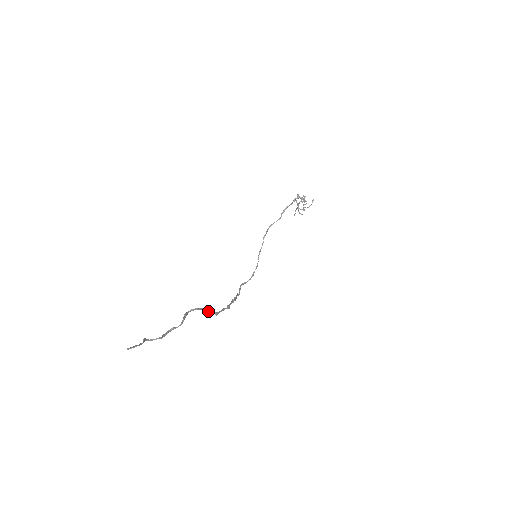
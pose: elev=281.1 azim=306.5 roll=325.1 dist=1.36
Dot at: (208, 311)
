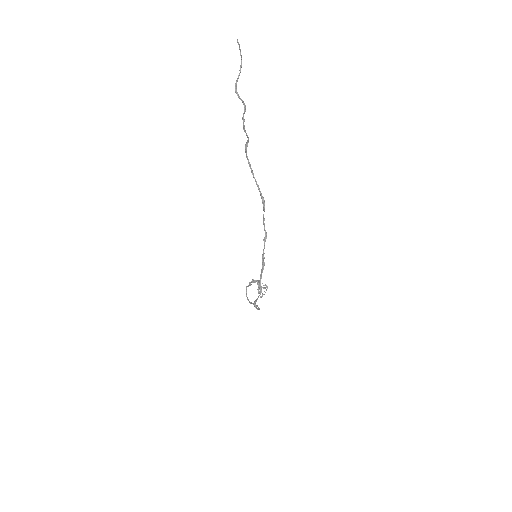
Dot at: (257, 184)
